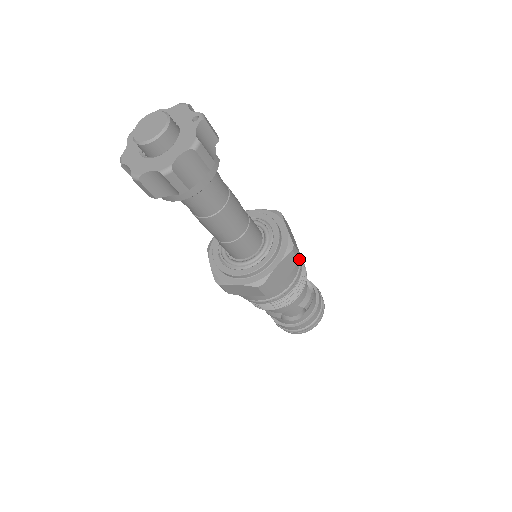
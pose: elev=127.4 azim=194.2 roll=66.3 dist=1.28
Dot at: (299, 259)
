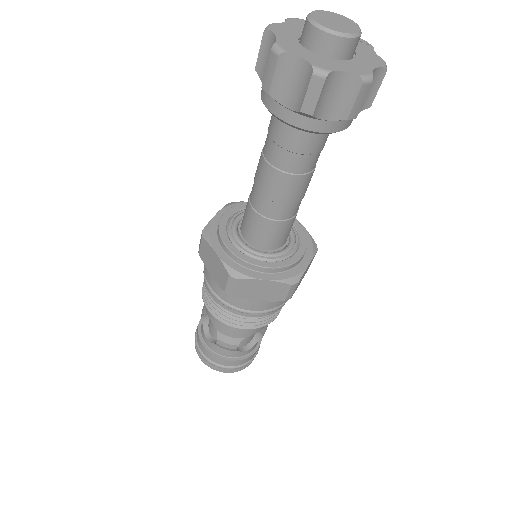
Dot at: occluded
